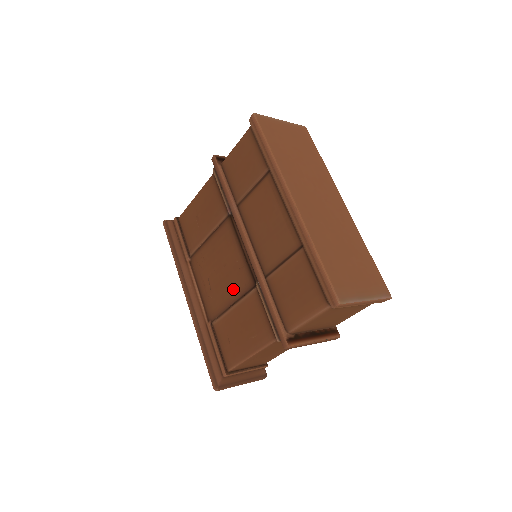
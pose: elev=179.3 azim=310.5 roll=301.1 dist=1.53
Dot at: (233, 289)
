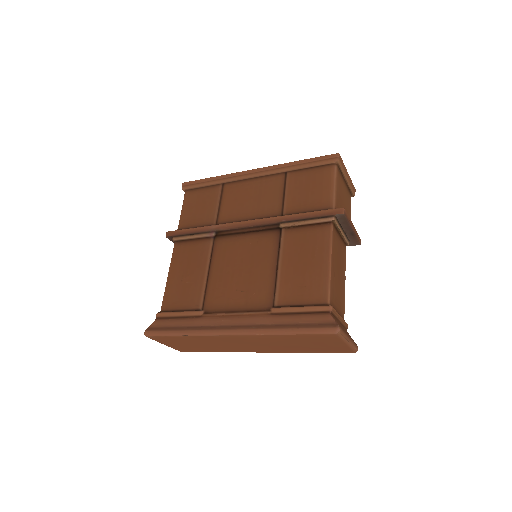
Dot at: (266, 258)
